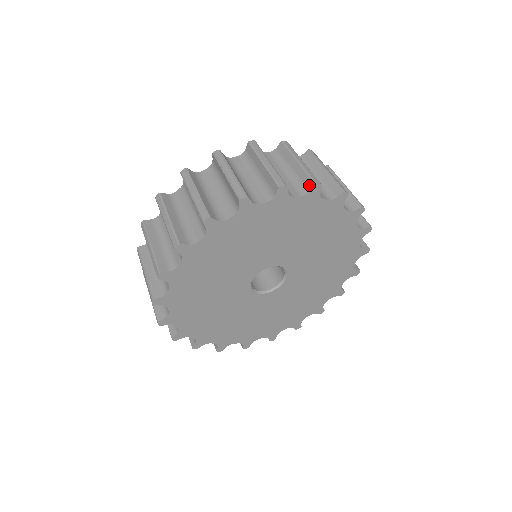
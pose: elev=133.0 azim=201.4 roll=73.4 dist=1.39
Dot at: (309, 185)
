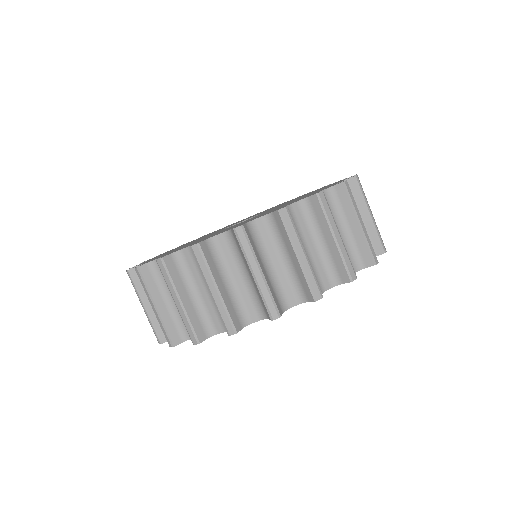
Dot at: (378, 249)
